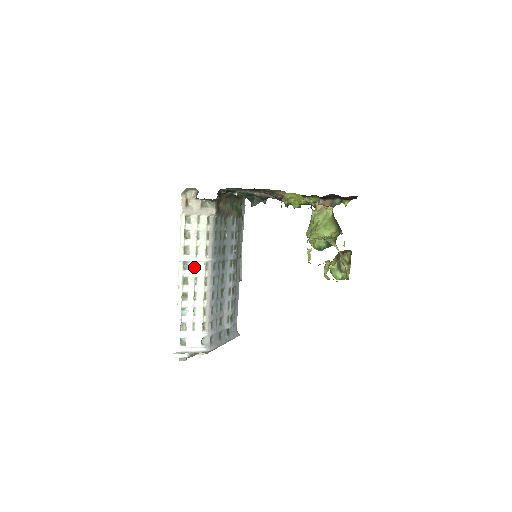
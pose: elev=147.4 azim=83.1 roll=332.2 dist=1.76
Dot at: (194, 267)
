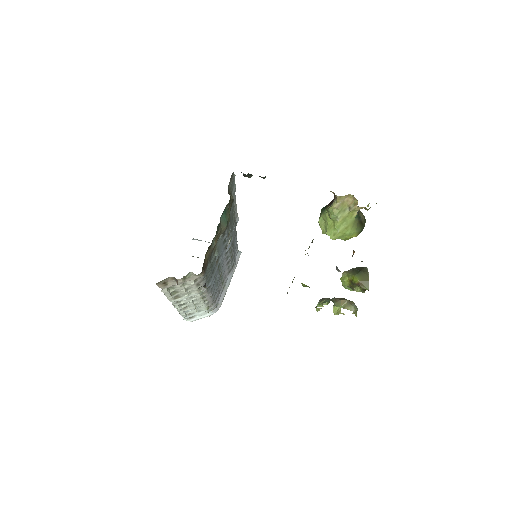
Dot at: (189, 298)
